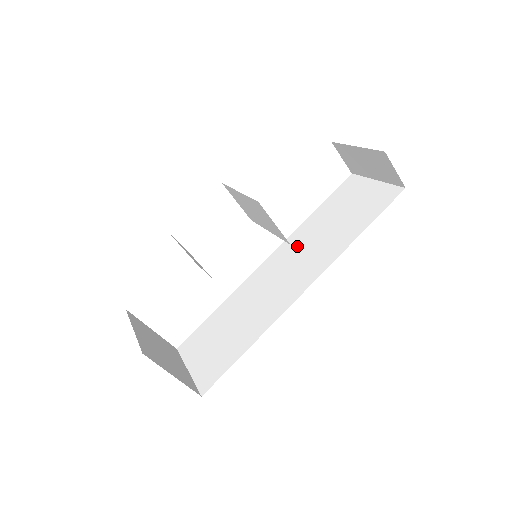
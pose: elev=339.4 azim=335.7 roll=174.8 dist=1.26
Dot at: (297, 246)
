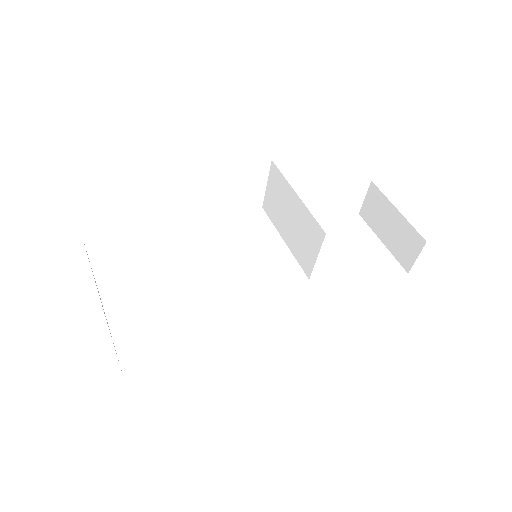
Dot at: (283, 257)
